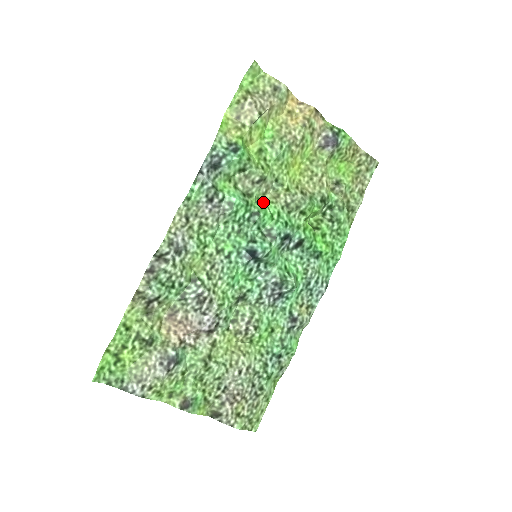
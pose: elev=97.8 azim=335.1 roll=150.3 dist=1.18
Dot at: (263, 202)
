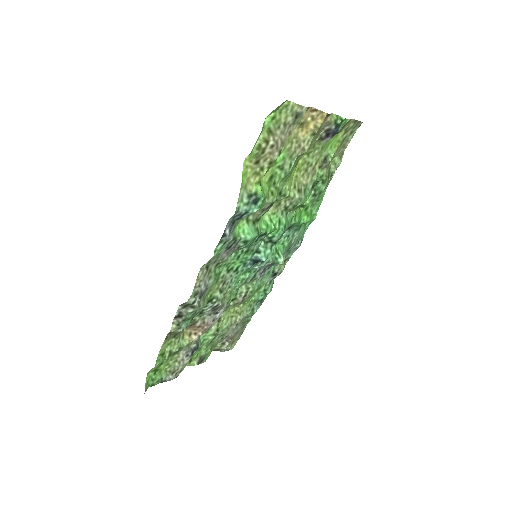
Dot at: (268, 218)
